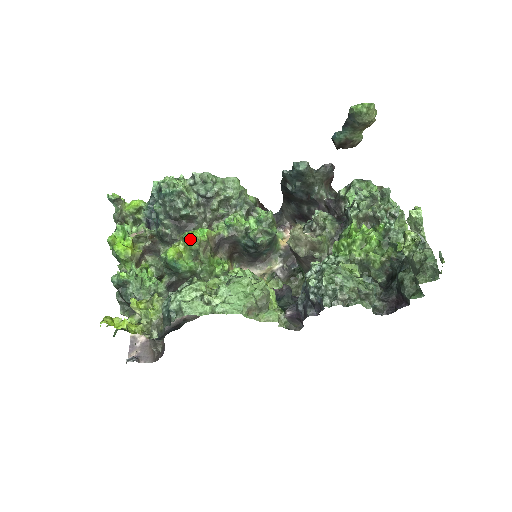
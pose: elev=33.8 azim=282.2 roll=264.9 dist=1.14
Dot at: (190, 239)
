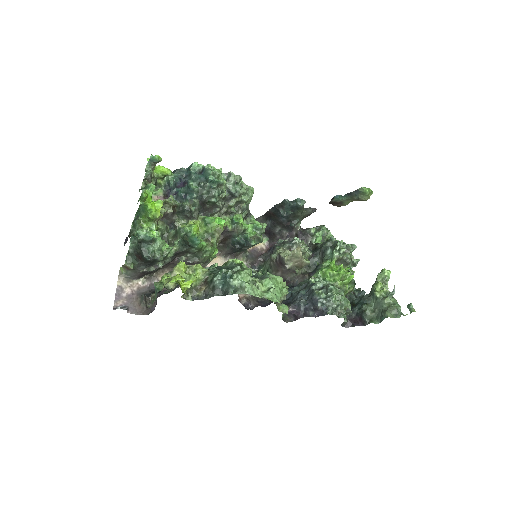
Dot at: (211, 223)
